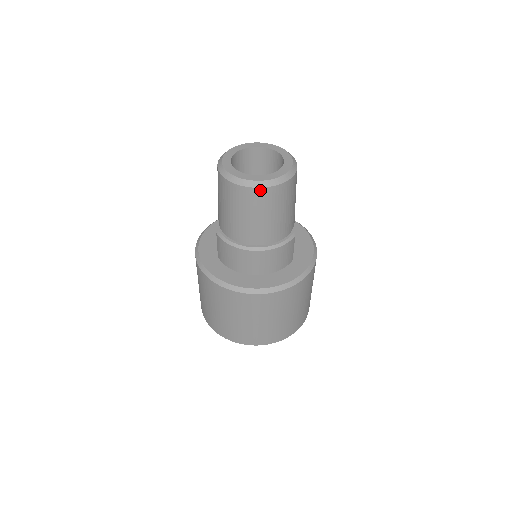
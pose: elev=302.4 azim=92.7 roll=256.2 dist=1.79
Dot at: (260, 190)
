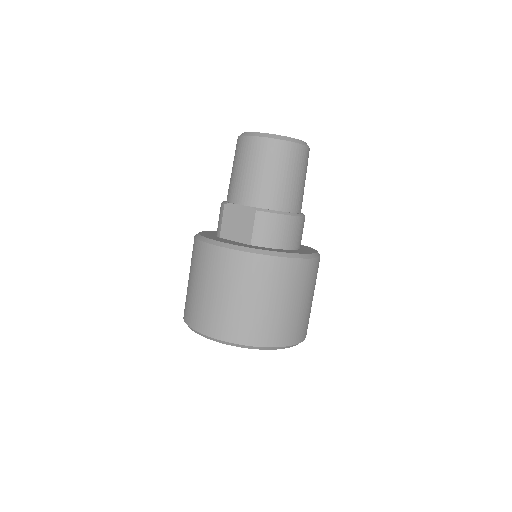
Dot at: (306, 149)
